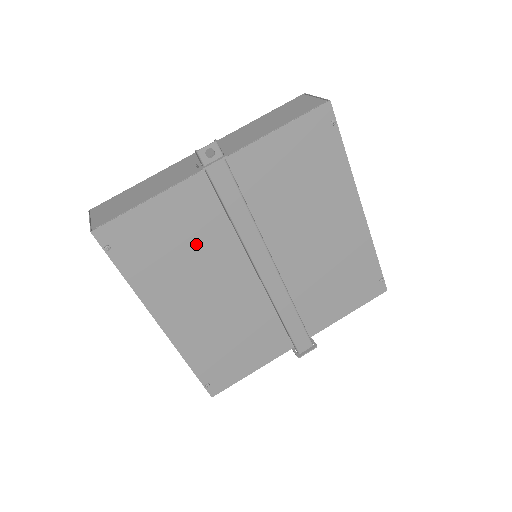
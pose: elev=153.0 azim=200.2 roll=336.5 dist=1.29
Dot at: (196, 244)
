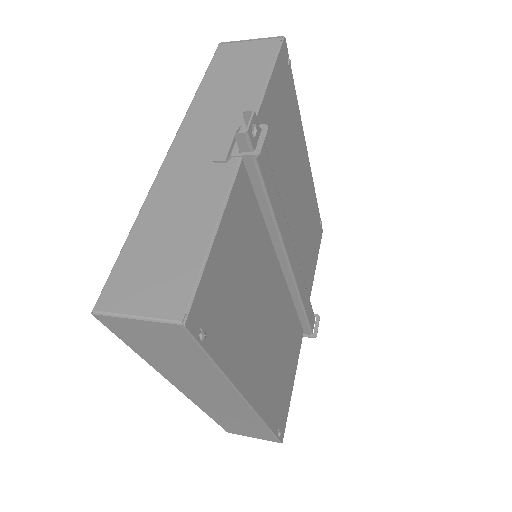
Dot at: (251, 267)
